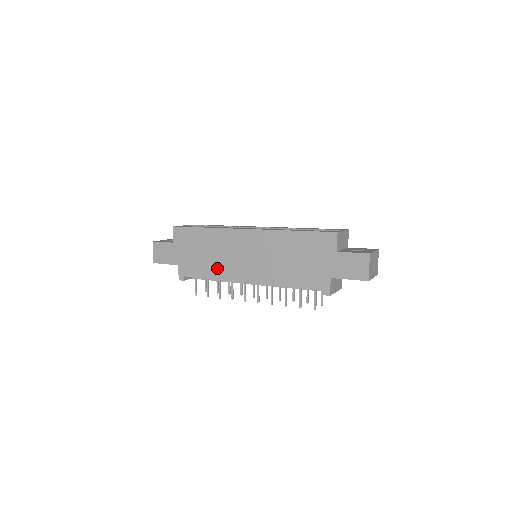
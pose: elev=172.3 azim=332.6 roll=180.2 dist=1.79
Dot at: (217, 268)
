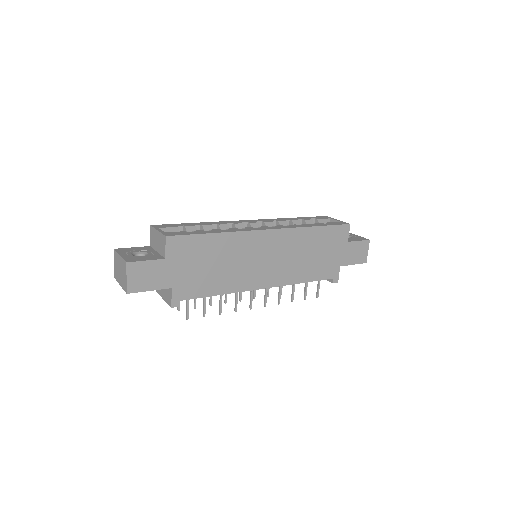
Dot at: (229, 280)
